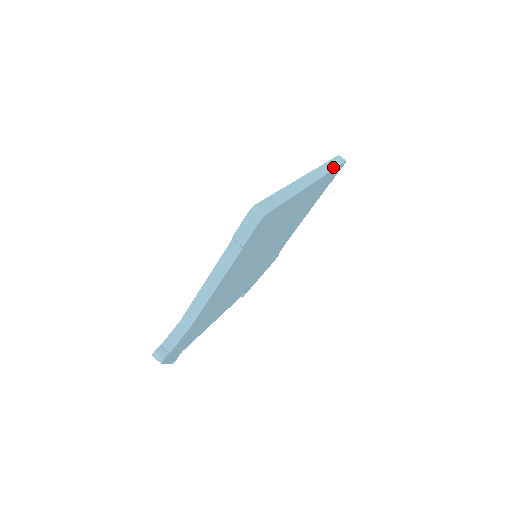
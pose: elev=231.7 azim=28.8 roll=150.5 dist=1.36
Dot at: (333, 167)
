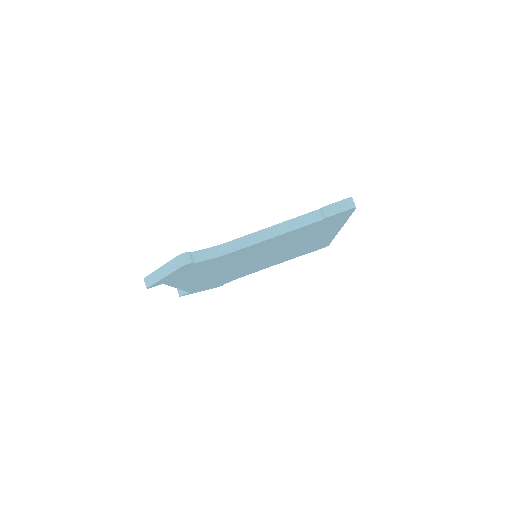
Dot at: occluded
